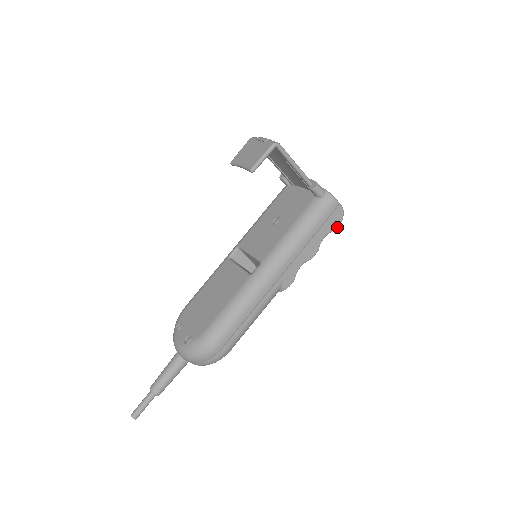
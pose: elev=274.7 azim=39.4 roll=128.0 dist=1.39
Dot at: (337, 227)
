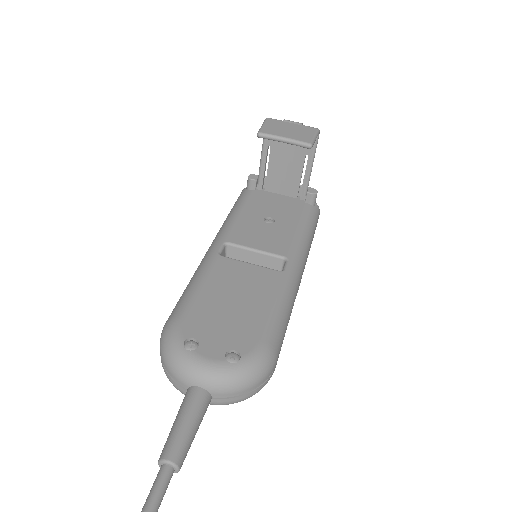
Dot at: occluded
